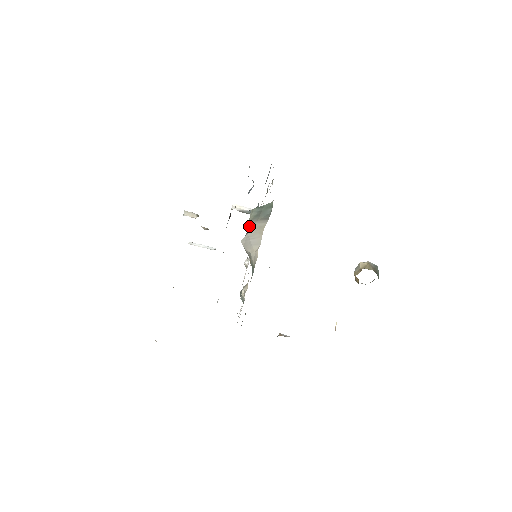
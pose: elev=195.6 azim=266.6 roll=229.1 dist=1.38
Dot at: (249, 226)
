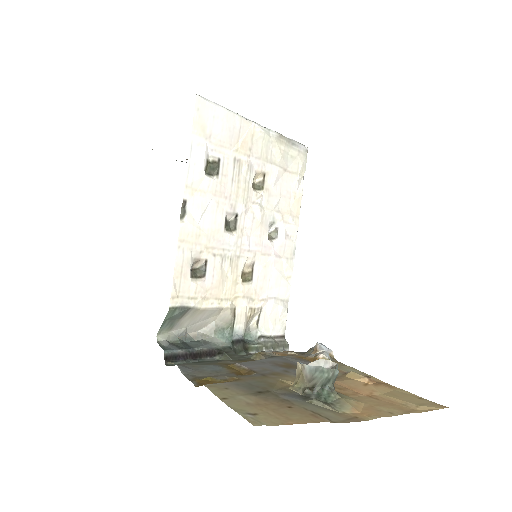
Dot at: (178, 328)
